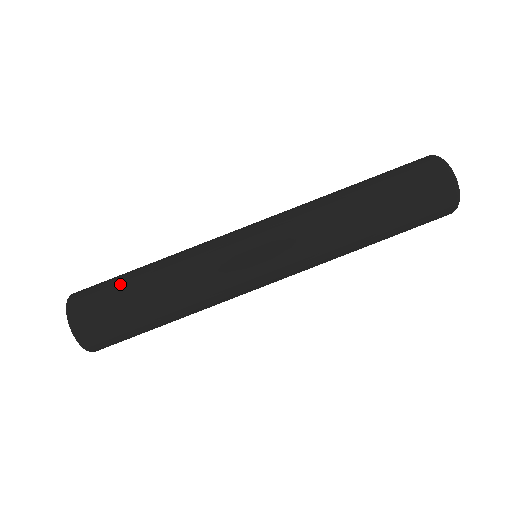
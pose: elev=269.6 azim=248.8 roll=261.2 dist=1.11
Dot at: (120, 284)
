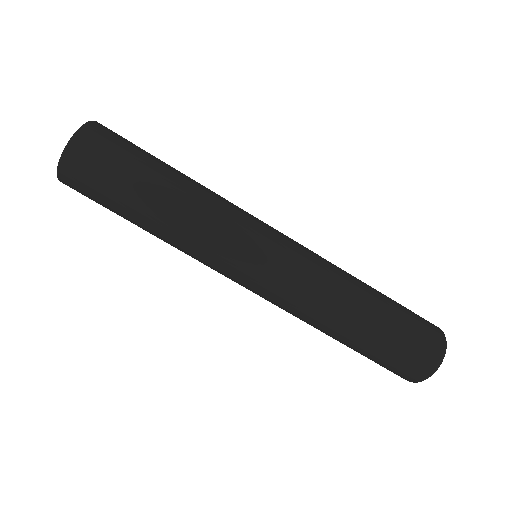
Dot at: (121, 194)
